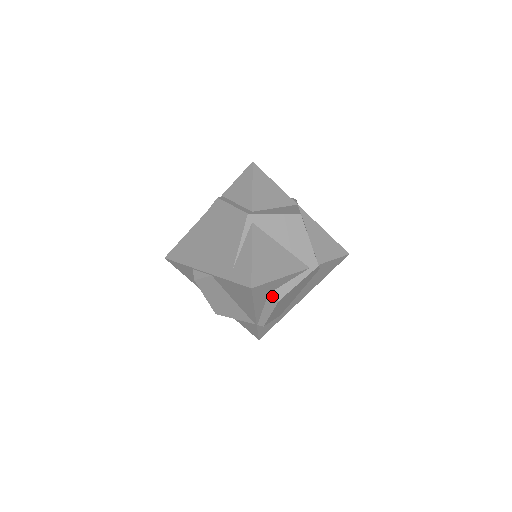
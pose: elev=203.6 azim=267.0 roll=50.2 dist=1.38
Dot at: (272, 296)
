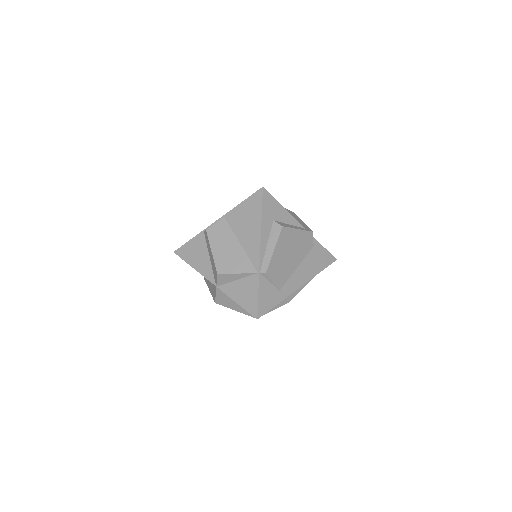
Dot at: (277, 222)
